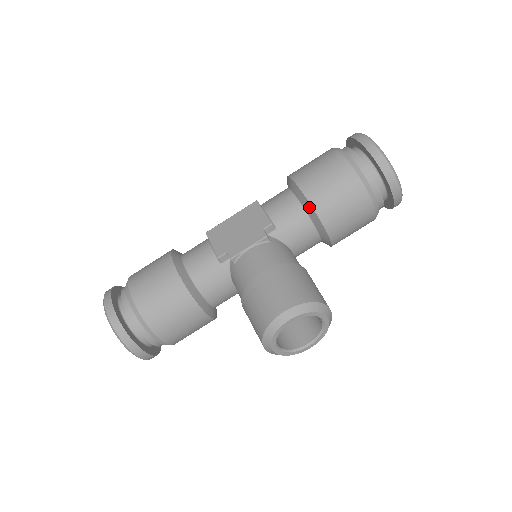
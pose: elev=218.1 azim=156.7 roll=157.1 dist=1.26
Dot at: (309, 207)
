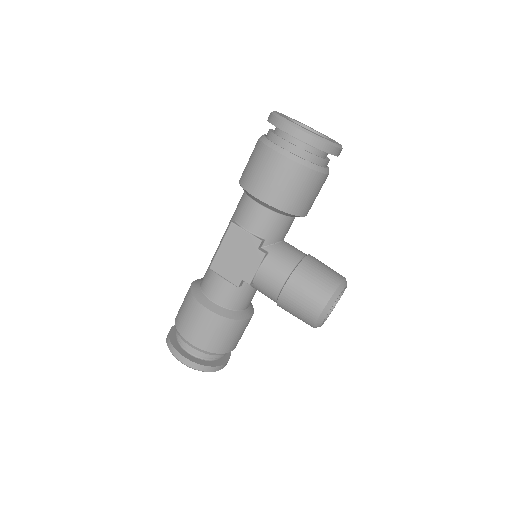
Dot at: (282, 212)
